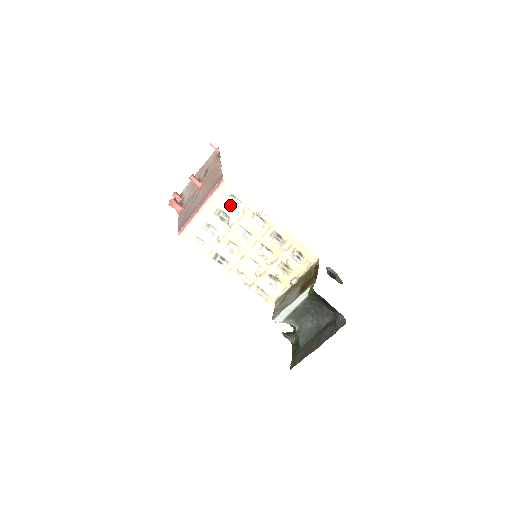
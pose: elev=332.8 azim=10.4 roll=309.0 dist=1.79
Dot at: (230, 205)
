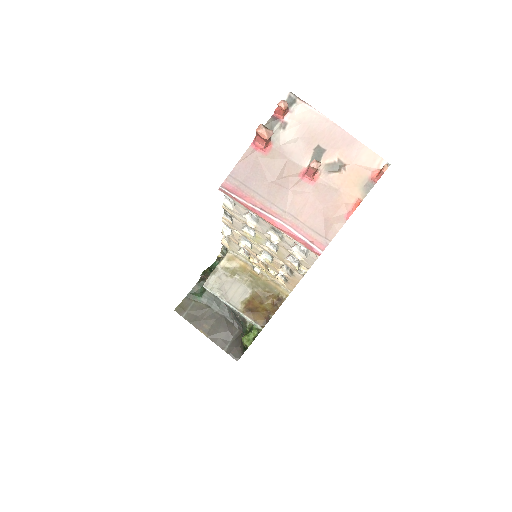
Dot at: (295, 244)
